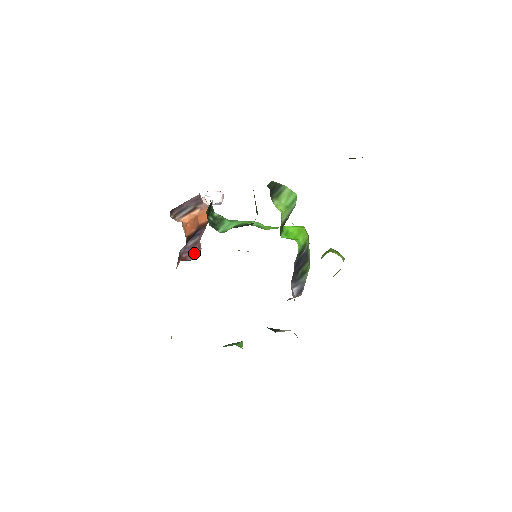
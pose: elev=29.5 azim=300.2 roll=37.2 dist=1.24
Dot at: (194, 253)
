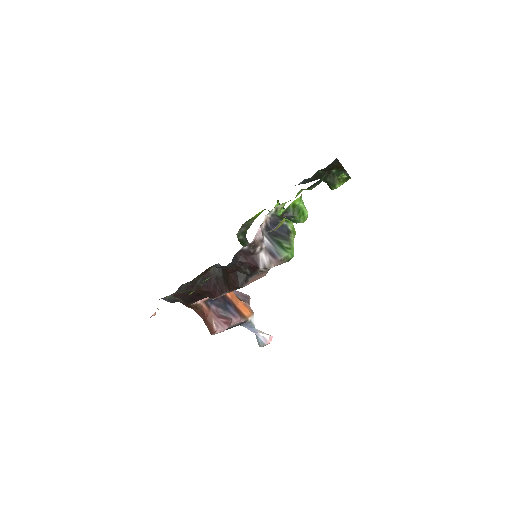
Dot at: (221, 322)
